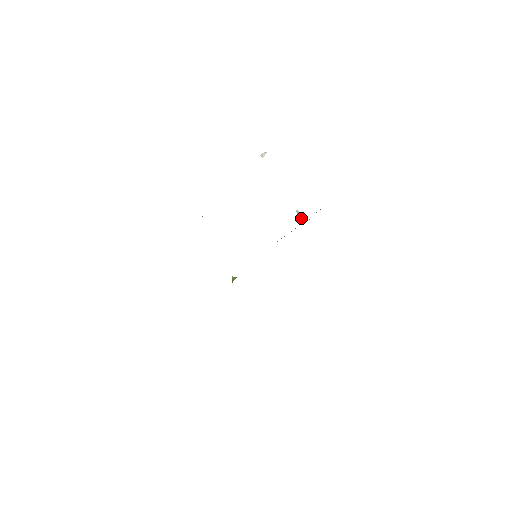
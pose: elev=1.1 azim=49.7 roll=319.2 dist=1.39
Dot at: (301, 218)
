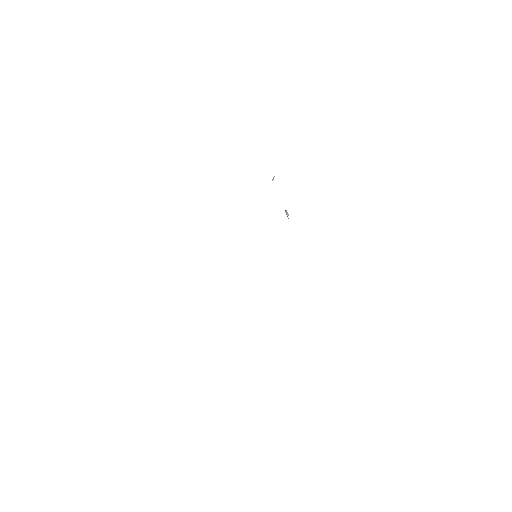
Dot at: occluded
